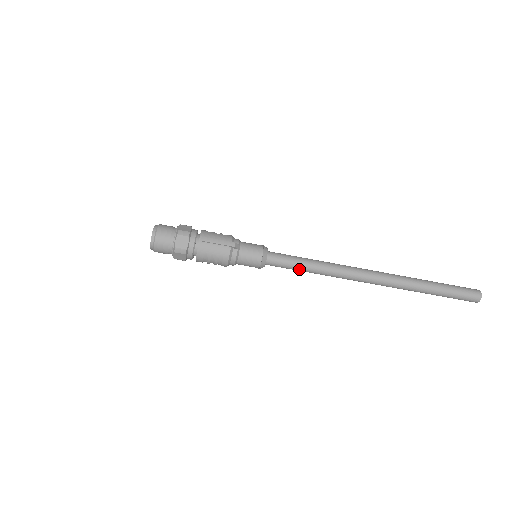
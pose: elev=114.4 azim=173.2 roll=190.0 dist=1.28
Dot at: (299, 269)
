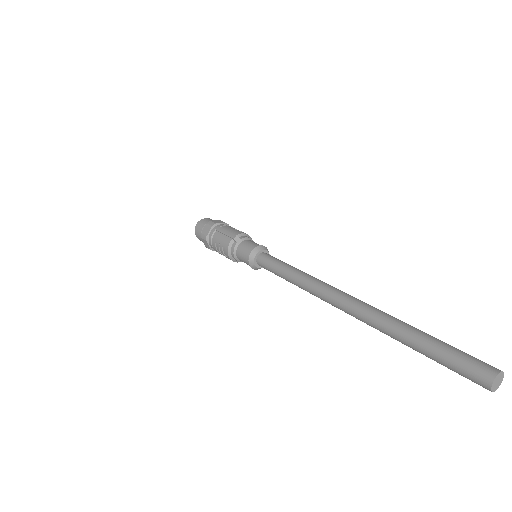
Dot at: (279, 274)
